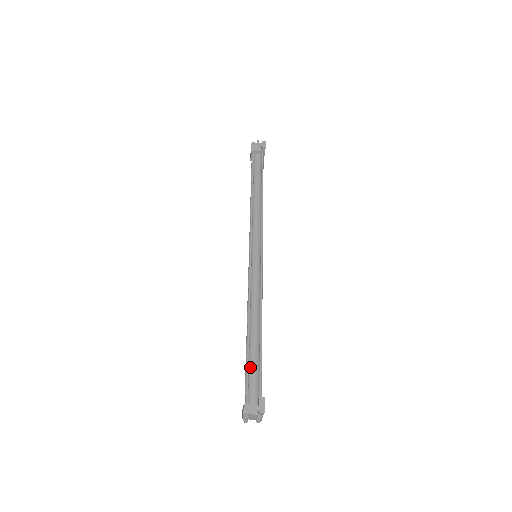
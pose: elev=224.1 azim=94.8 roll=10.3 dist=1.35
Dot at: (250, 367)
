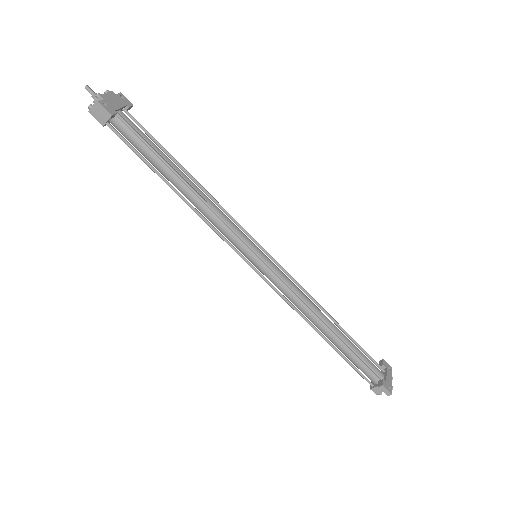
Dot at: (350, 360)
